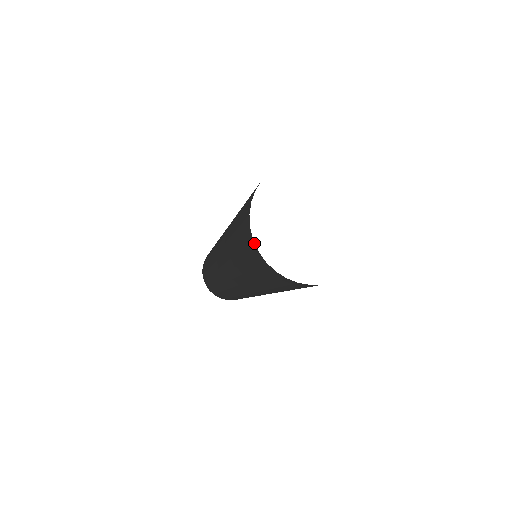
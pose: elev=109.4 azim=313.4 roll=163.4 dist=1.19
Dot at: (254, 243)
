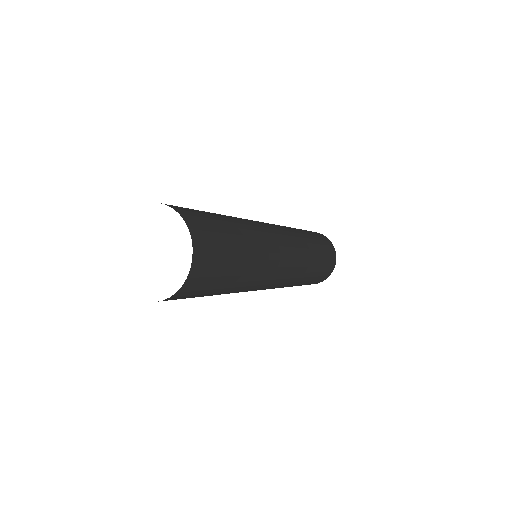
Dot at: occluded
